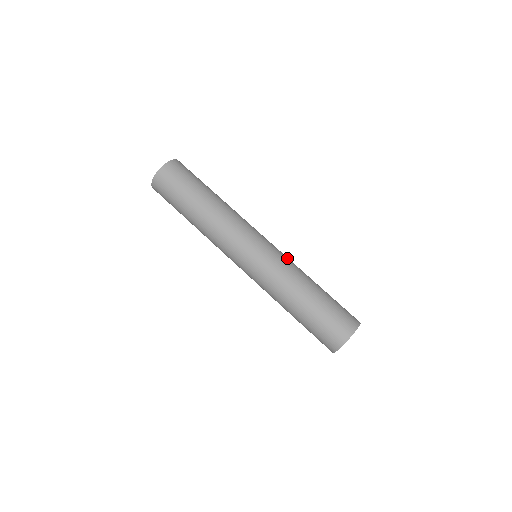
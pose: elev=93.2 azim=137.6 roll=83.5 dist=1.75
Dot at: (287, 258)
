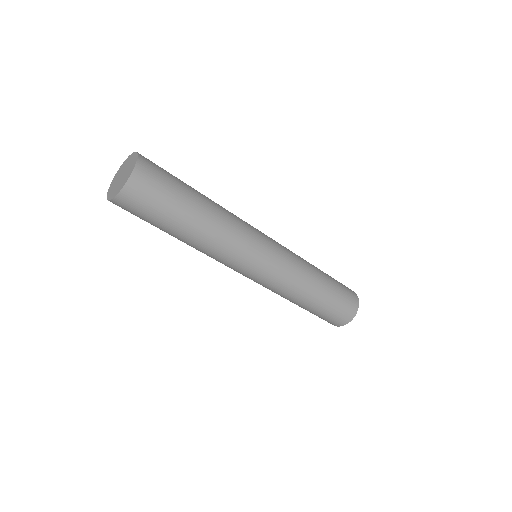
Dot at: (293, 264)
